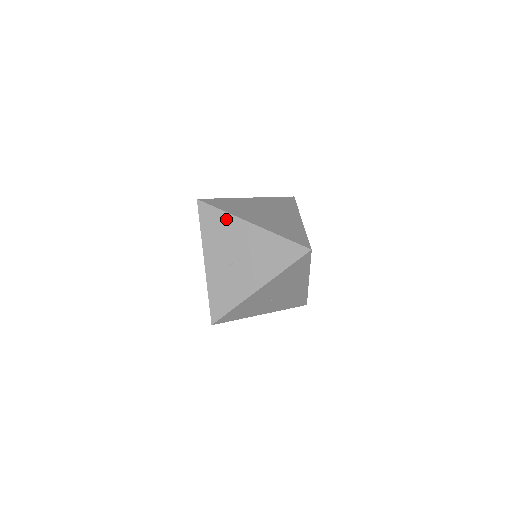
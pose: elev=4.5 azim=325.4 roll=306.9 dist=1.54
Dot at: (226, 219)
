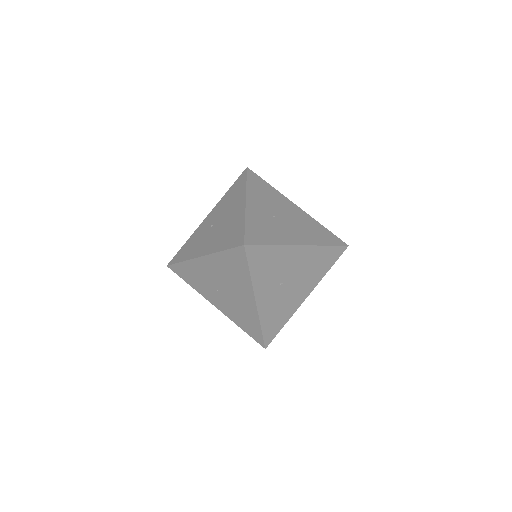
Dot at: (273, 191)
